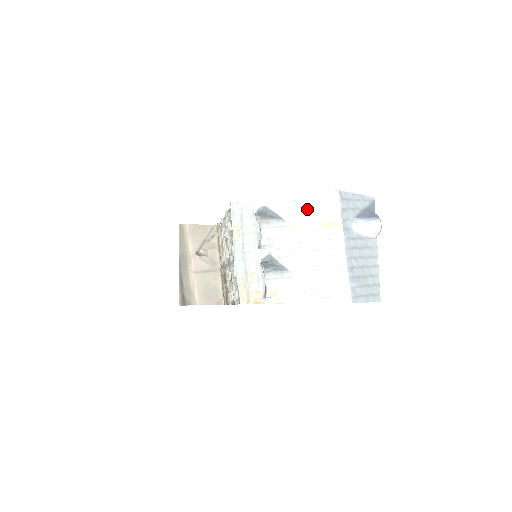
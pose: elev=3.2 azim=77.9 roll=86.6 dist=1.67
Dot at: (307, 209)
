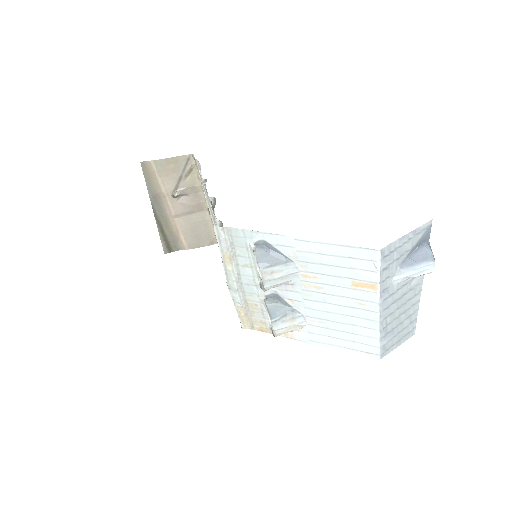
Dot at: (329, 260)
